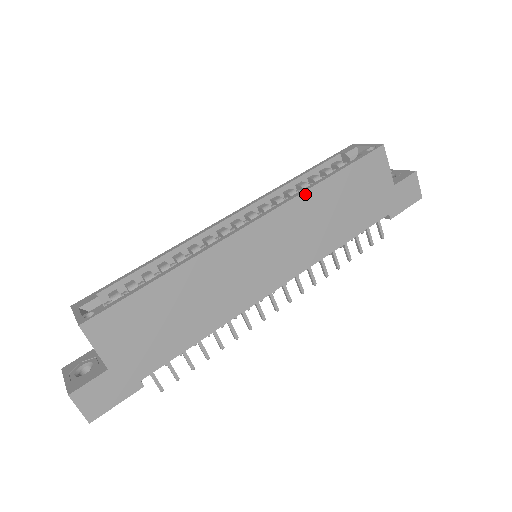
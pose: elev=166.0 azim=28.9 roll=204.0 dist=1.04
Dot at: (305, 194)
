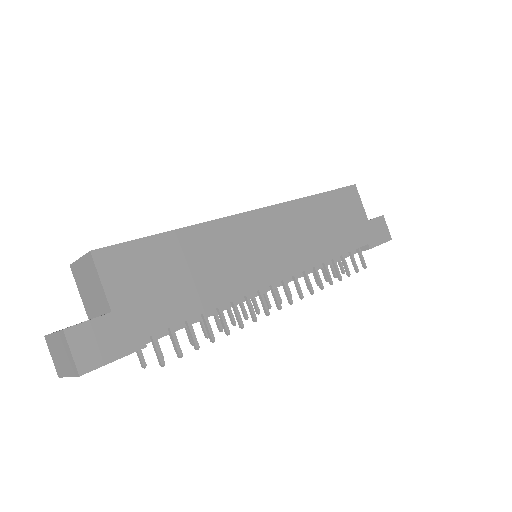
Dot at: (299, 201)
